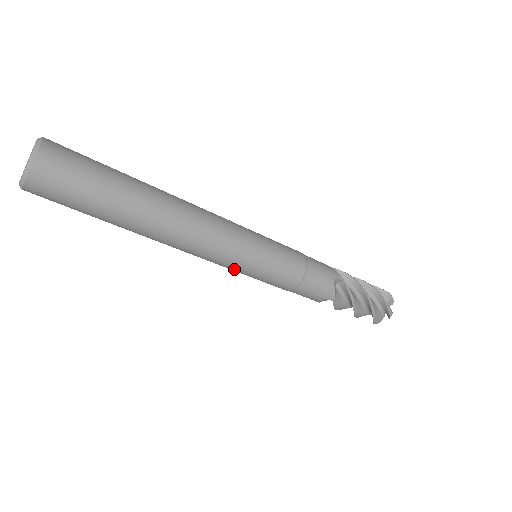
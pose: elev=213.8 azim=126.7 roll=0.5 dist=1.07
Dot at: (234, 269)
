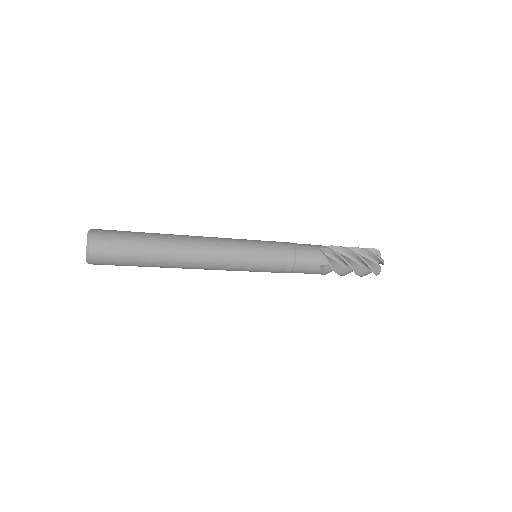
Dot at: (243, 267)
